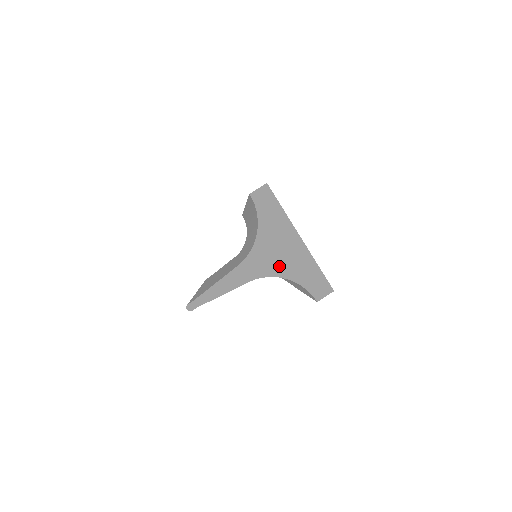
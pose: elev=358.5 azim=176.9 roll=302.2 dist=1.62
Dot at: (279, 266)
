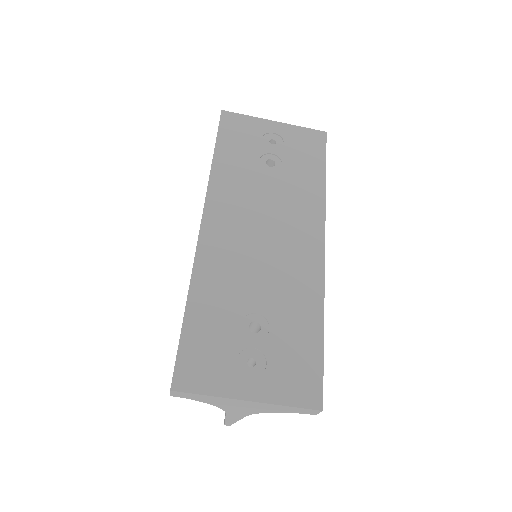
Dot at: (255, 410)
